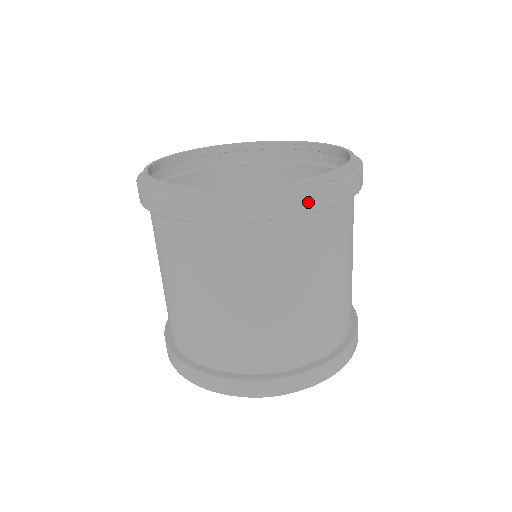
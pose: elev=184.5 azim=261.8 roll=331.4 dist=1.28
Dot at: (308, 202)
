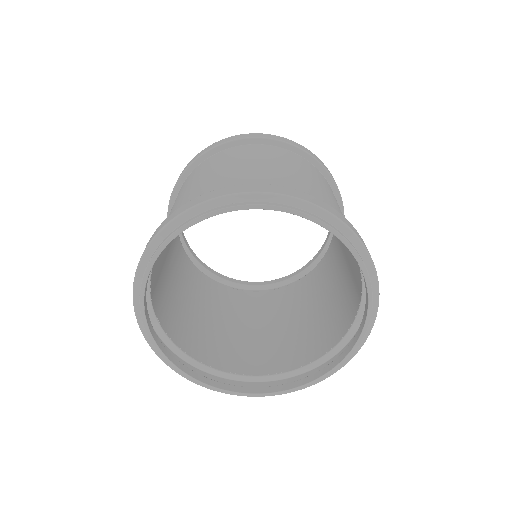
Dot at: (303, 148)
